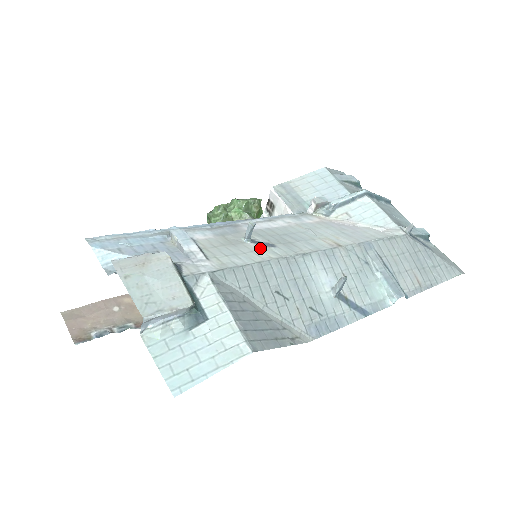
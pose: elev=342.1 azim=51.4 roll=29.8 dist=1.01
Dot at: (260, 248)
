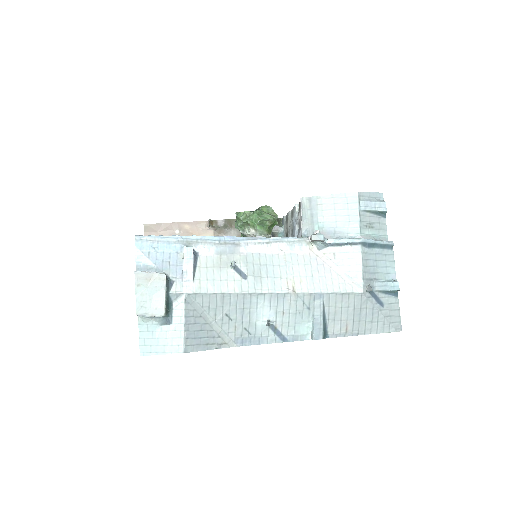
Dot at: (235, 277)
